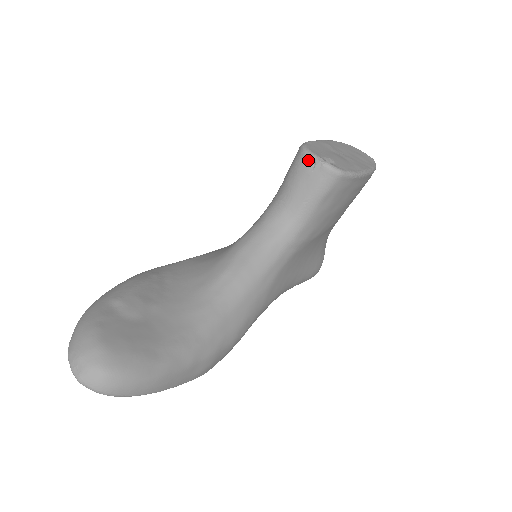
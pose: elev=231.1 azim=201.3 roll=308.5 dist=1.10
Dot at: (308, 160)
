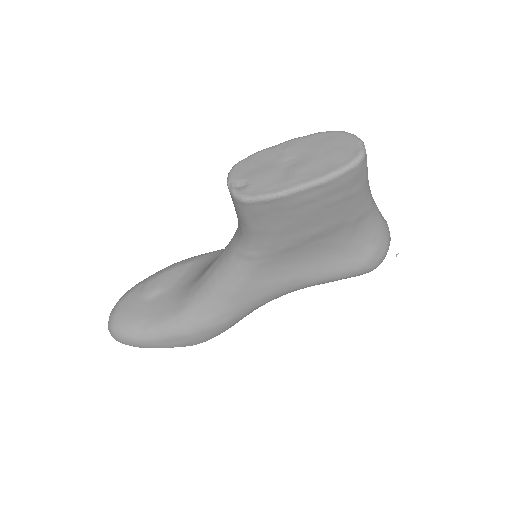
Dot at: (227, 184)
